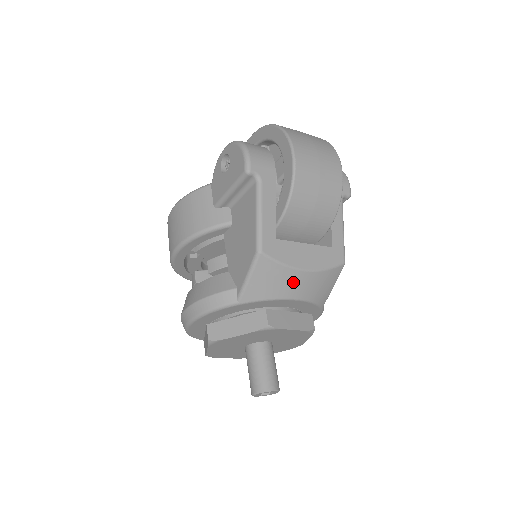
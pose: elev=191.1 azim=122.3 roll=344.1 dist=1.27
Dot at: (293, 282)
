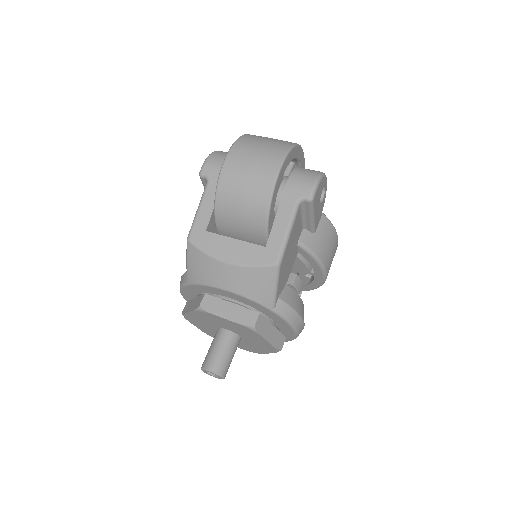
Dot at: (218, 272)
